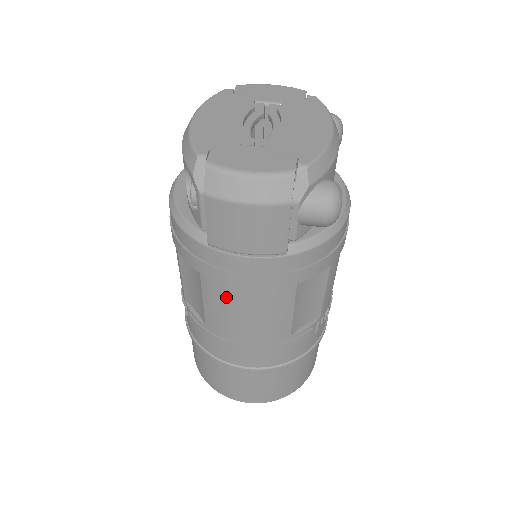
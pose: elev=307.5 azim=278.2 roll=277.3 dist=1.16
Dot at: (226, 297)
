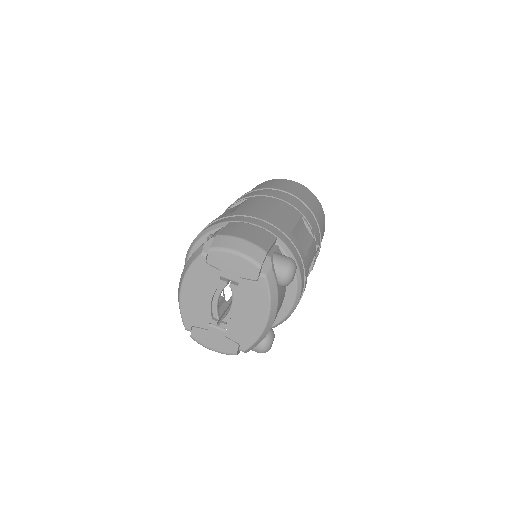
Dot at: occluded
